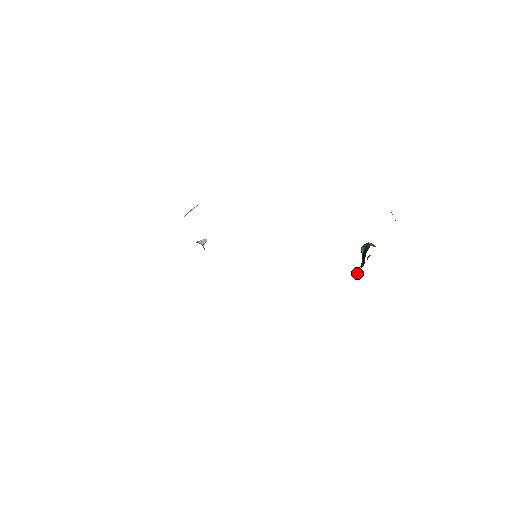
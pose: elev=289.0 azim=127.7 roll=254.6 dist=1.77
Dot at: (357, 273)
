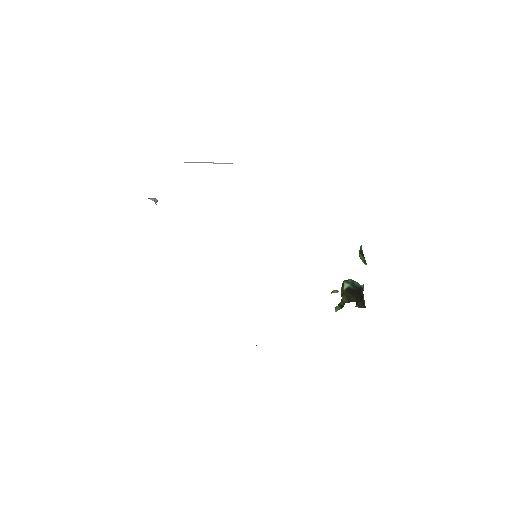
Dot at: (340, 308)
